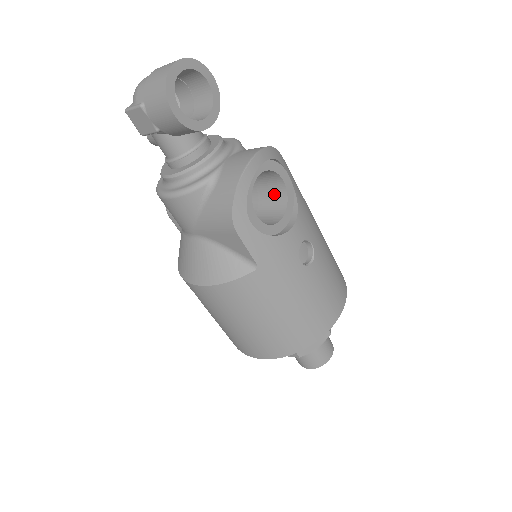
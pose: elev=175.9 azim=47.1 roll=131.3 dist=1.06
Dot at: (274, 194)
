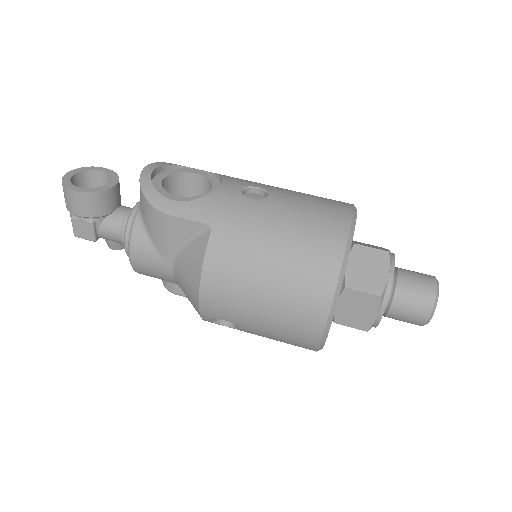
Dot at: (205, 191)
